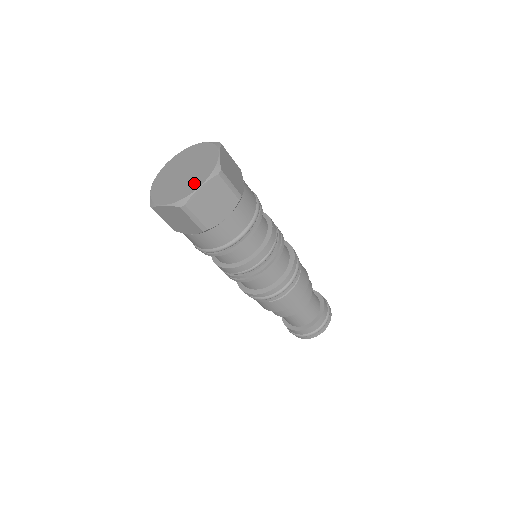
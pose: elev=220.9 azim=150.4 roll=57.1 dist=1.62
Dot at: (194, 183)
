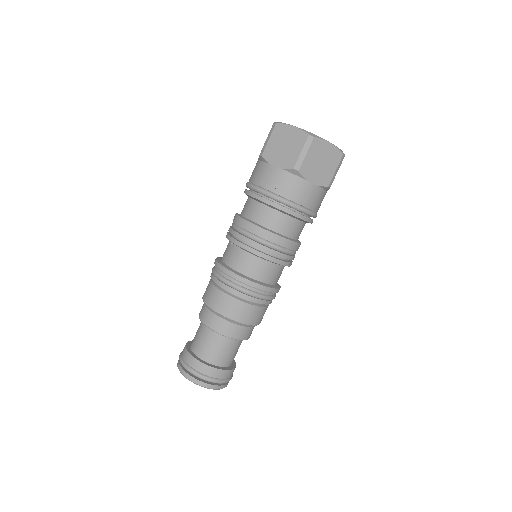
Dot at: occluded
